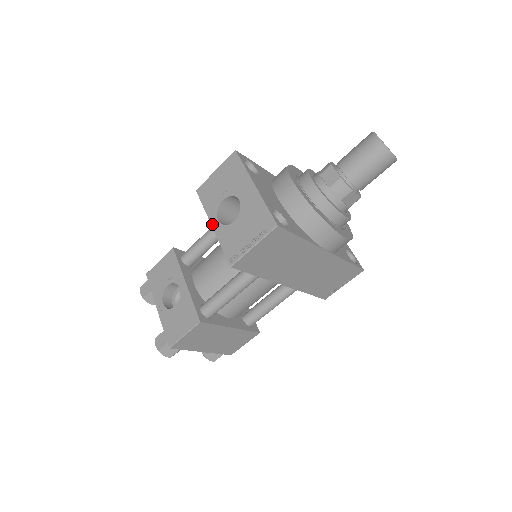
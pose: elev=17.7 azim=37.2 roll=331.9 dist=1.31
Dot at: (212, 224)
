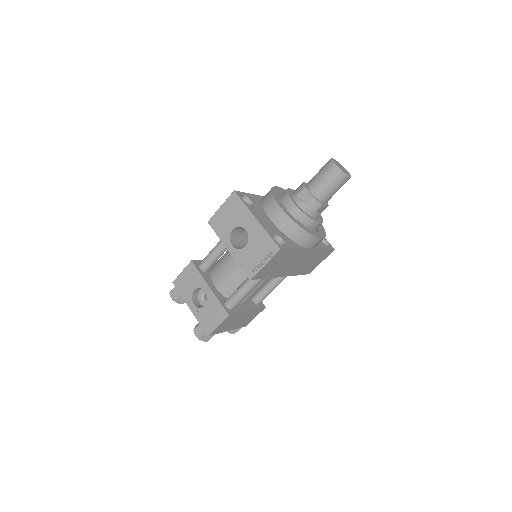
Dot at: (228, 249)
